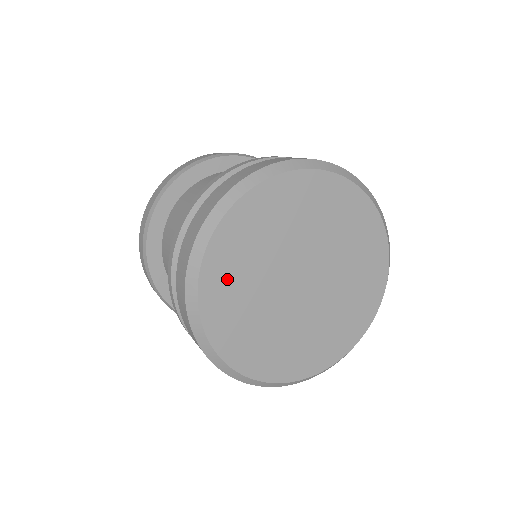
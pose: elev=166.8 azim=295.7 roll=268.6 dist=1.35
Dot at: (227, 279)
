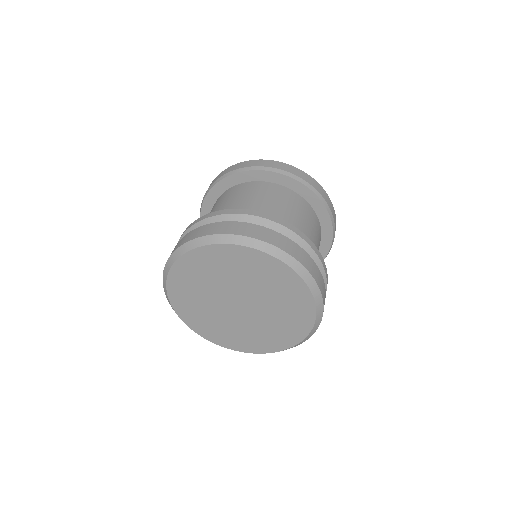
Dot at: (187, 304)
